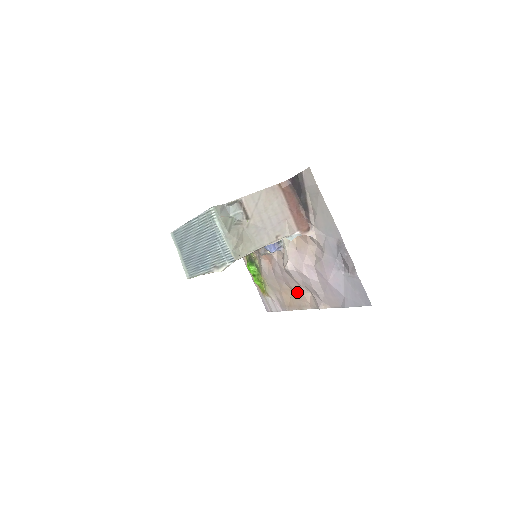
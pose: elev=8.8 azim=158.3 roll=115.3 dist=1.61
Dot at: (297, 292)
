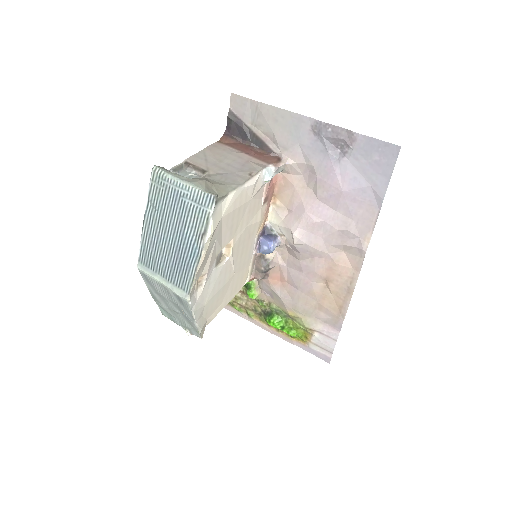
Dot at: (332, 274)
